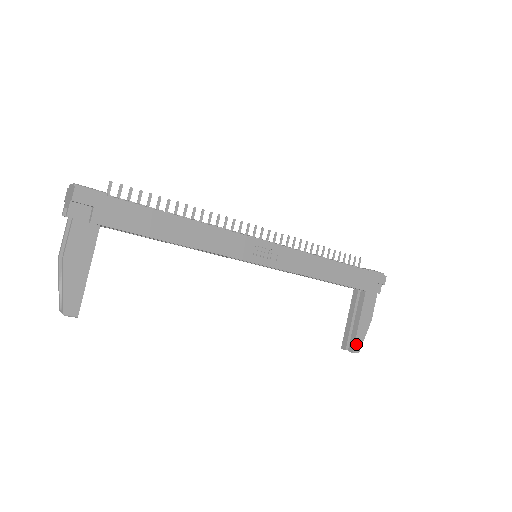
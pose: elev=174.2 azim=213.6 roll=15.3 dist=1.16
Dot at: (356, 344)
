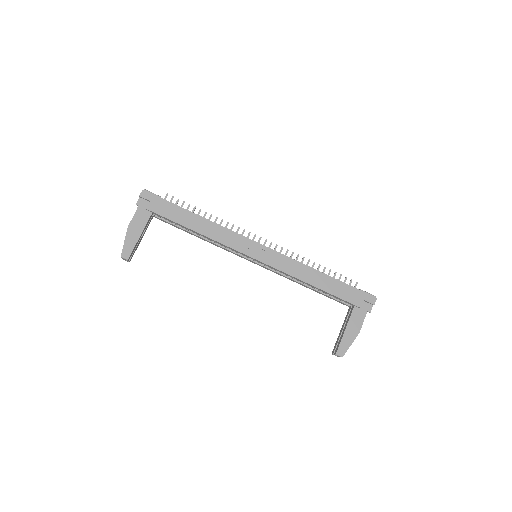
Dot at: (340, 348)
